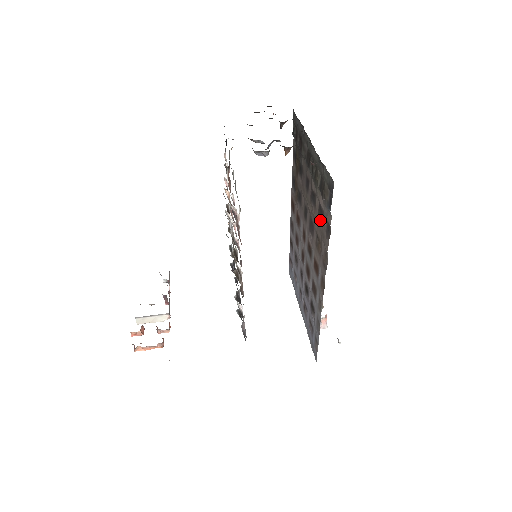
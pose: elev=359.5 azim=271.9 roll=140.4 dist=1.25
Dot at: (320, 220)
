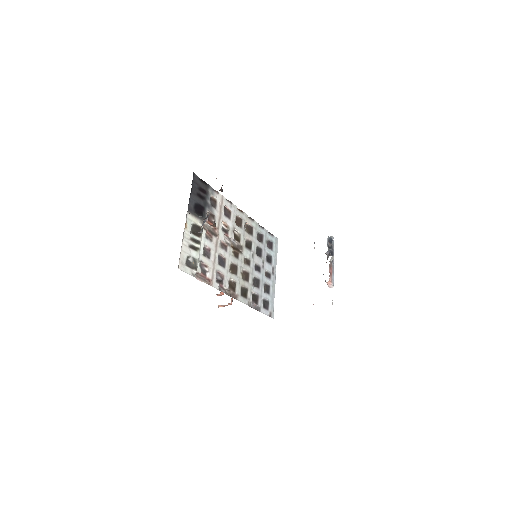
Dot at: occluded
